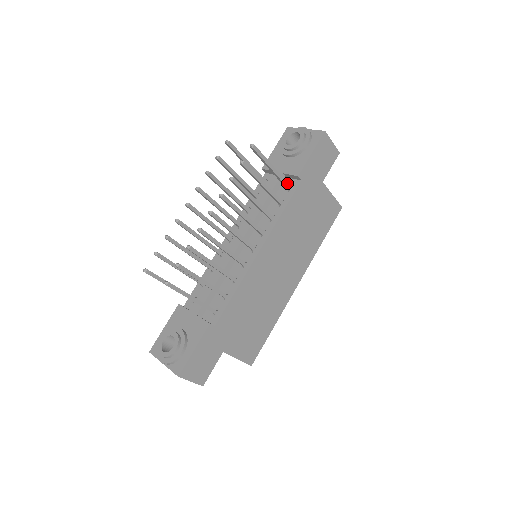
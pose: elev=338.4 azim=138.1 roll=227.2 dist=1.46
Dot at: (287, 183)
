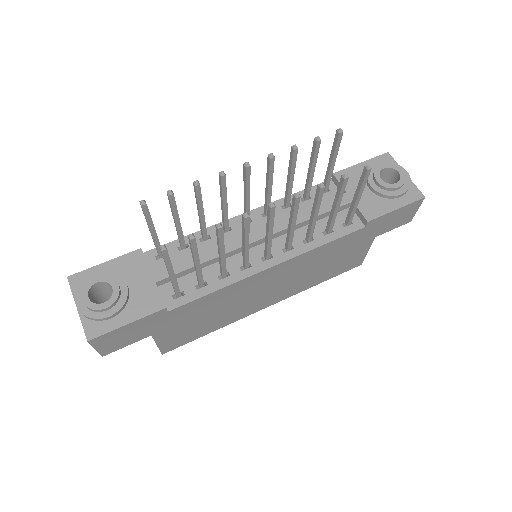
Dot at: (352, 219)
